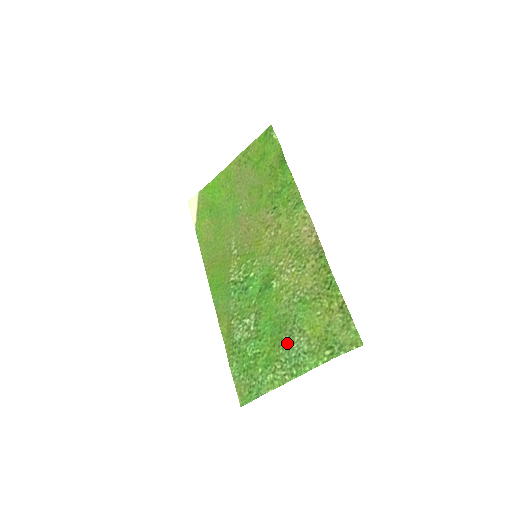
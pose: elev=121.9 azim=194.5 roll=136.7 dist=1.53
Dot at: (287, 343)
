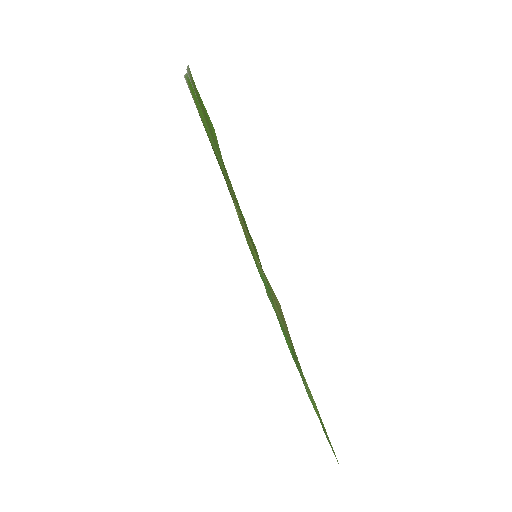
Dot at: (298, 367)
